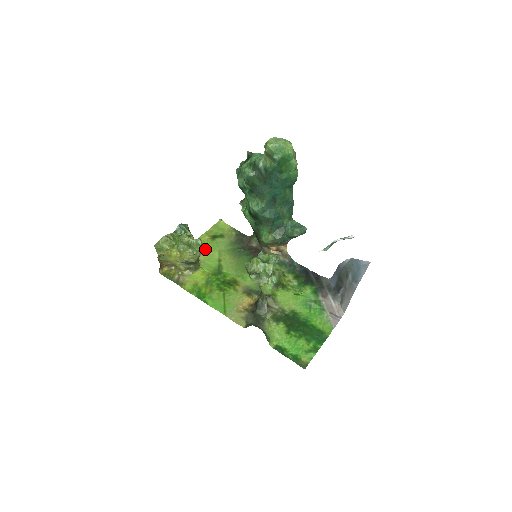
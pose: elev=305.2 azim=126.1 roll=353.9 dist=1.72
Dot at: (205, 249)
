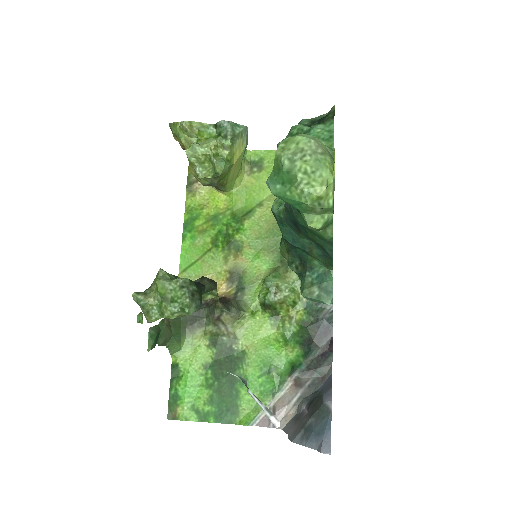
Dot at: (266, 173)
